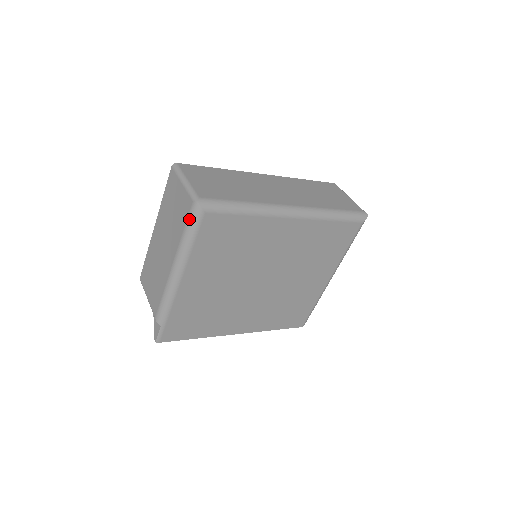
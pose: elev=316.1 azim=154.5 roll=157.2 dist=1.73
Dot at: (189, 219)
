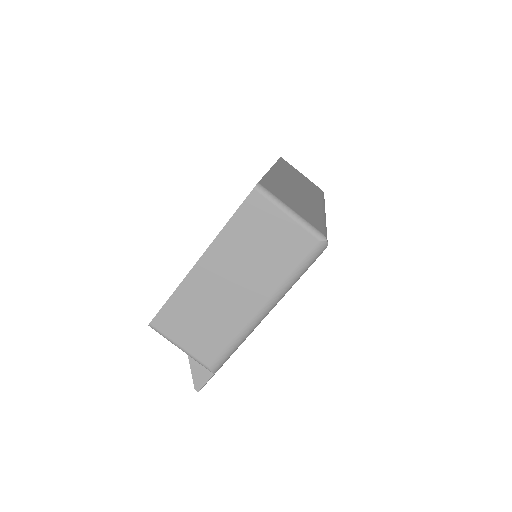
Dot at: (307, 259)
